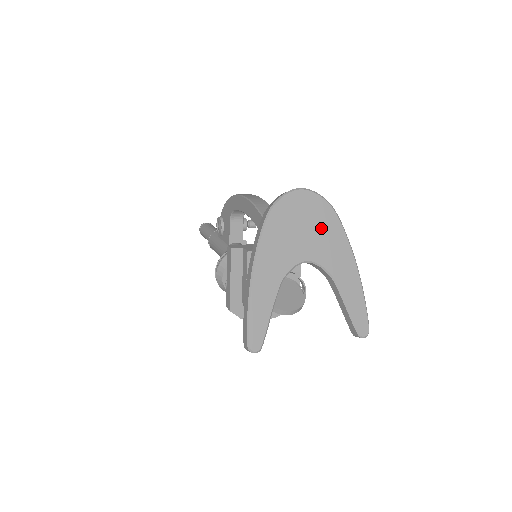
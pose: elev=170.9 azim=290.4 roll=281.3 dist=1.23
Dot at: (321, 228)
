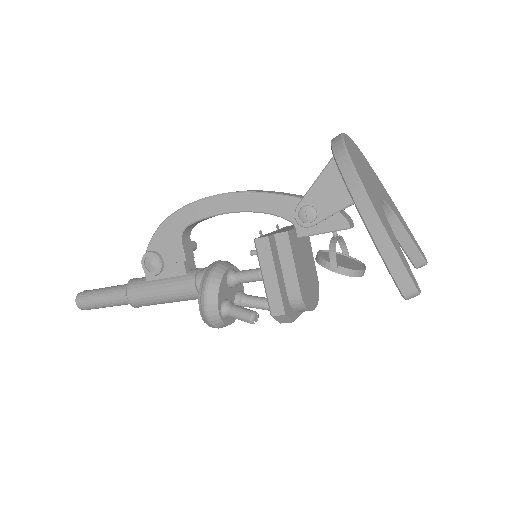
Dot at: (368, 169)
